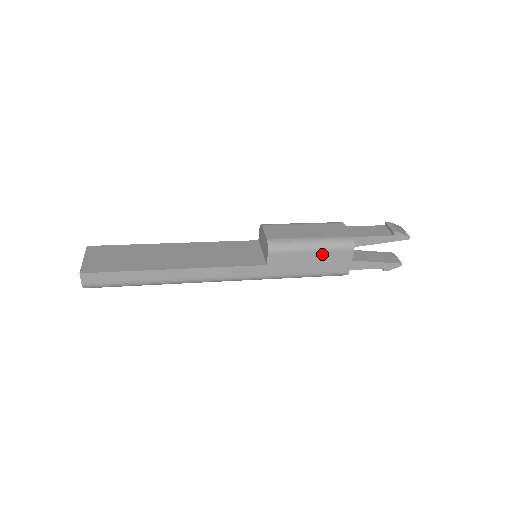
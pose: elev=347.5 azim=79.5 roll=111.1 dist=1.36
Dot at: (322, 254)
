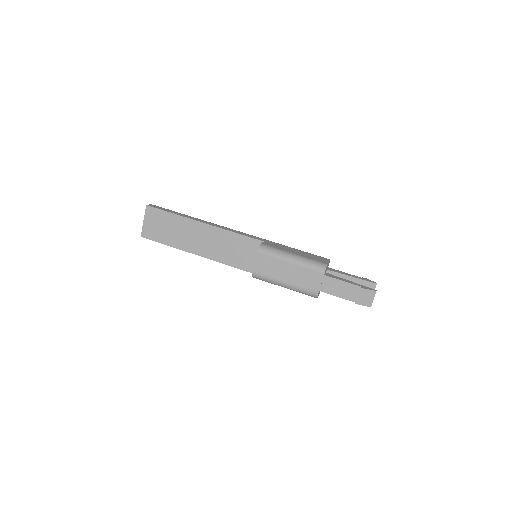
Dot at: occluded
